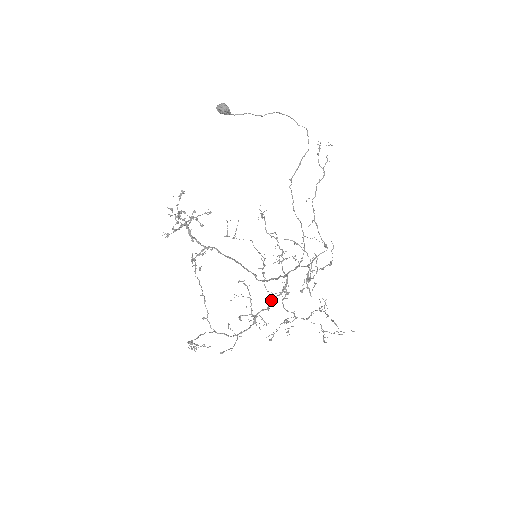
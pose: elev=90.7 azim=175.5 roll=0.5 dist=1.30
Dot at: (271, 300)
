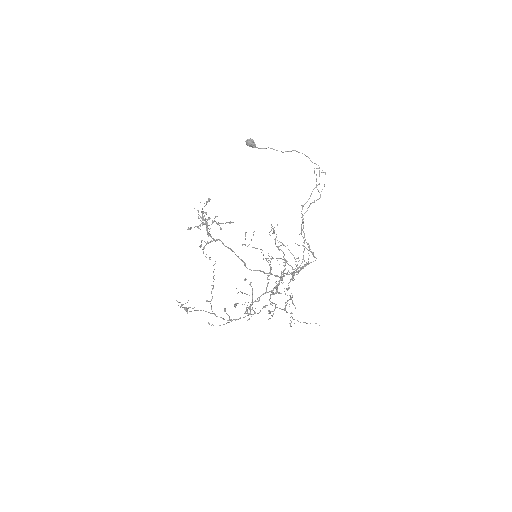
Dot at: (262, 294)
